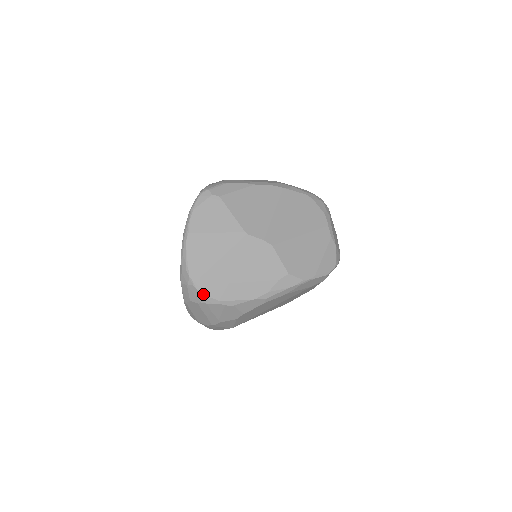
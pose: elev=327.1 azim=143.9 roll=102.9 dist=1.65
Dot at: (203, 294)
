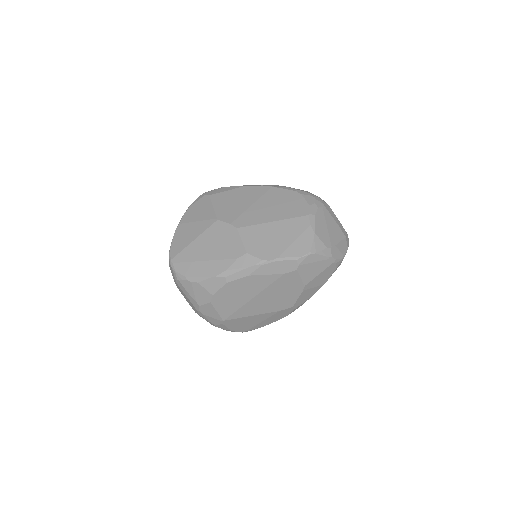
Dot at: (175, 270)
